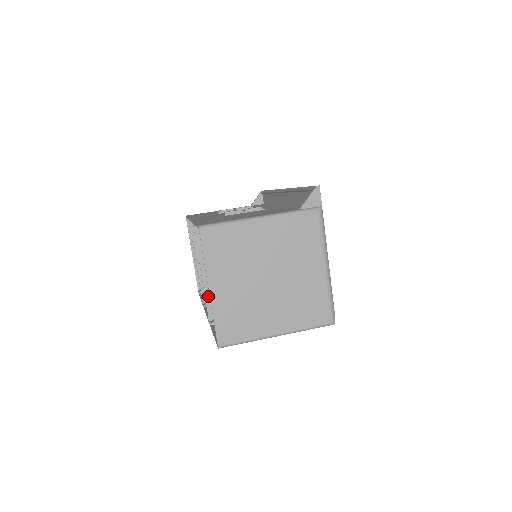
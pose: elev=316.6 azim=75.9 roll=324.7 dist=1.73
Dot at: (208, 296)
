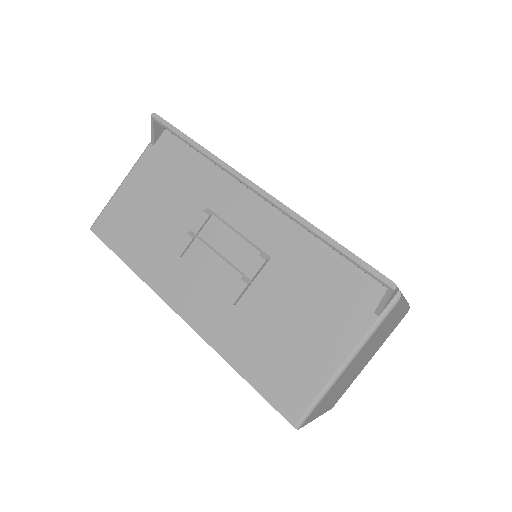
Dot at: occluded
